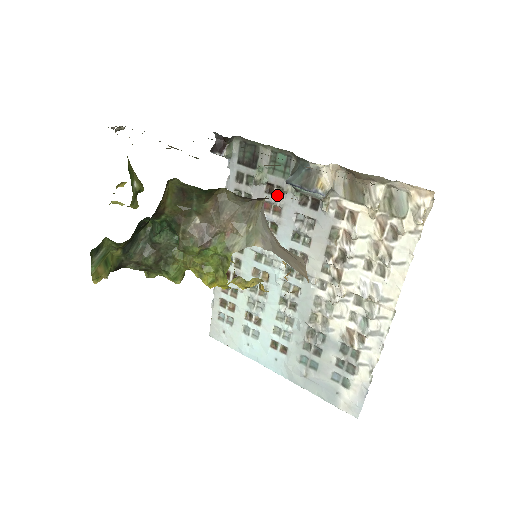
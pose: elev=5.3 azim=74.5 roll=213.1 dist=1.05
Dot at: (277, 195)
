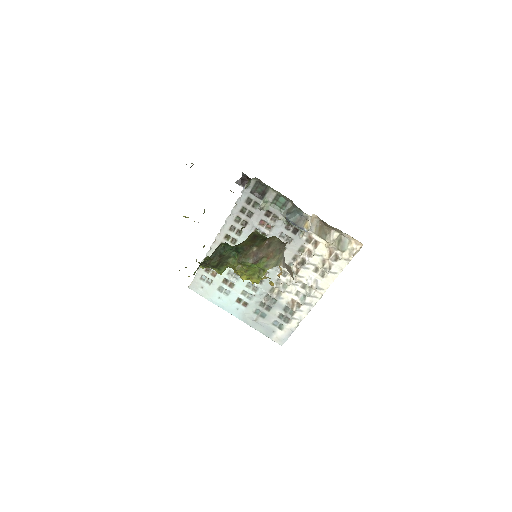
Dot at: (272, 219)
